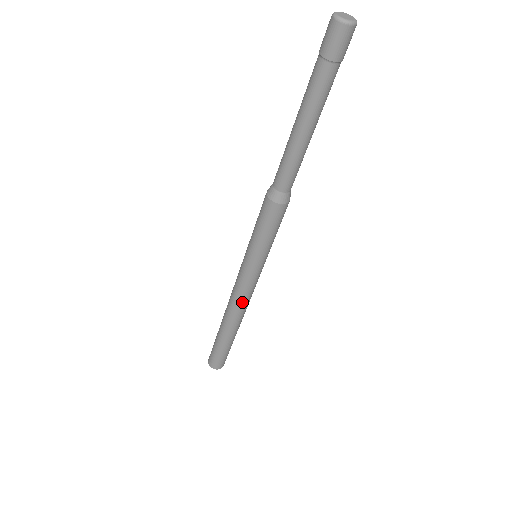
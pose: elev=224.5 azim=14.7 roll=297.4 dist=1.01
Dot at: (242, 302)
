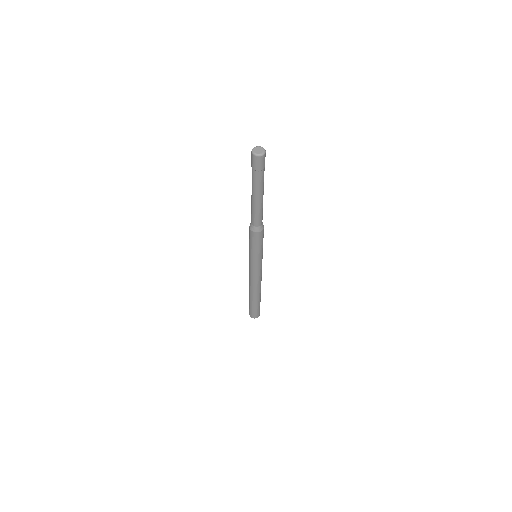
Dot at: (260, 279)
